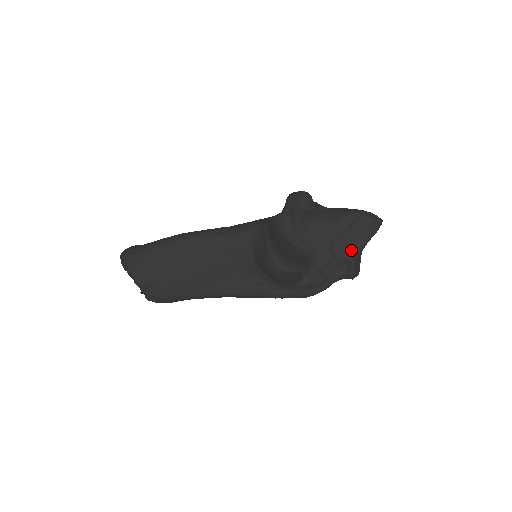
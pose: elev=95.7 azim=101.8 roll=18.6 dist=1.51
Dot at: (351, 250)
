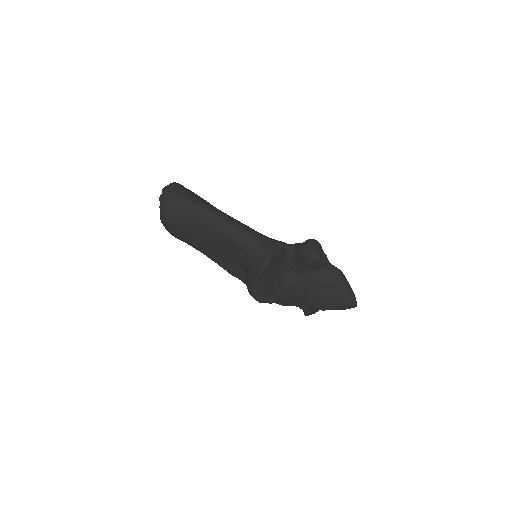
Dot at: (318, 305)
